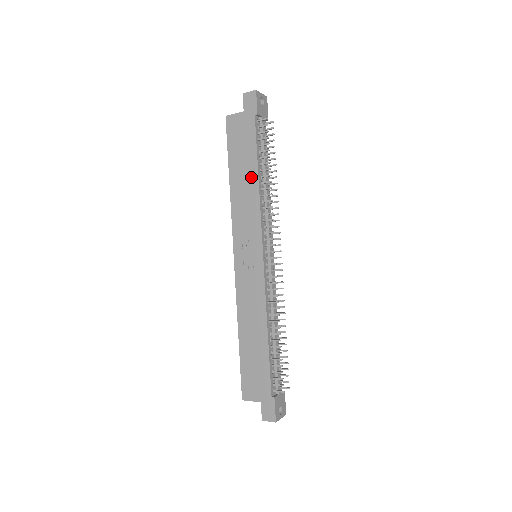
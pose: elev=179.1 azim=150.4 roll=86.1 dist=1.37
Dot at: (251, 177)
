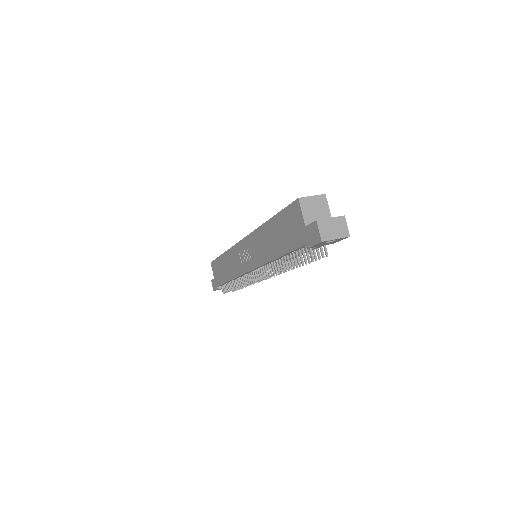
Dot at: (274, 249)
